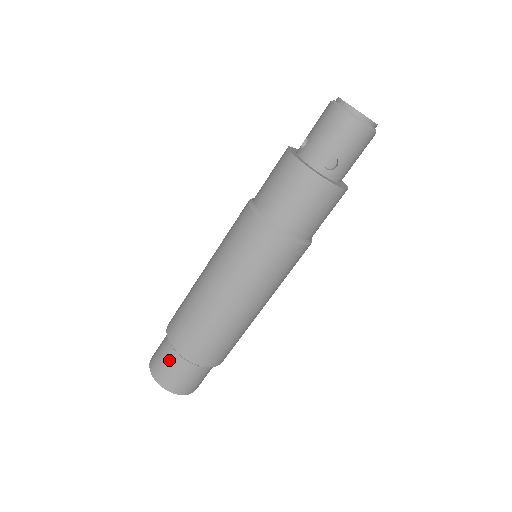
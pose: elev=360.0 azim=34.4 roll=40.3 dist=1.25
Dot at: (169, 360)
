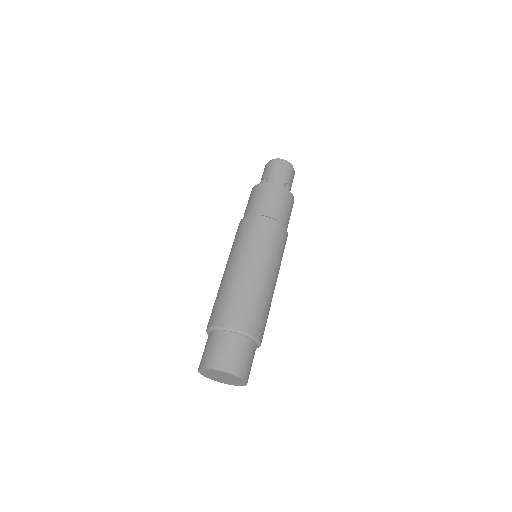
Dot at: (233, 345)
